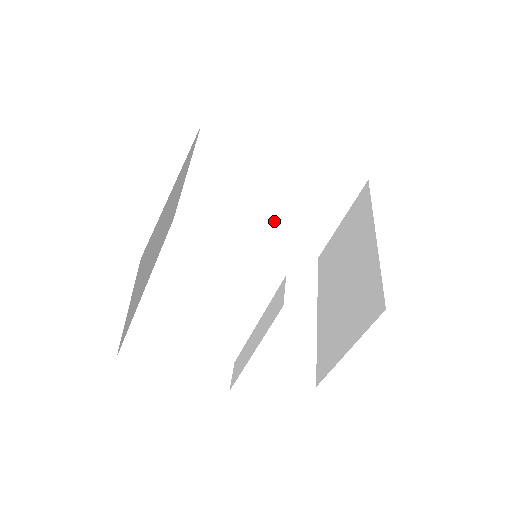
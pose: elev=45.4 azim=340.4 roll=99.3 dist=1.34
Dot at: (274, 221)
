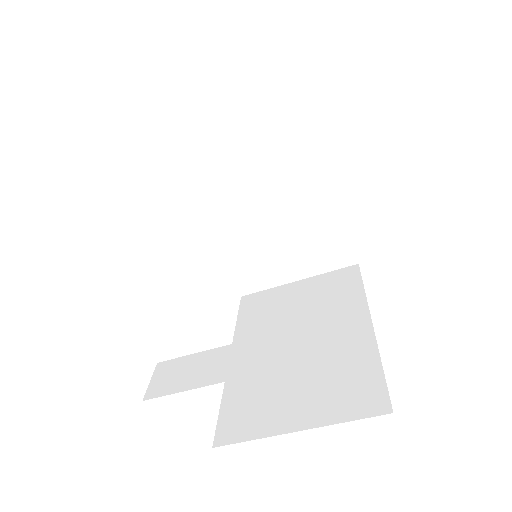
Dot at: (242, 230)
